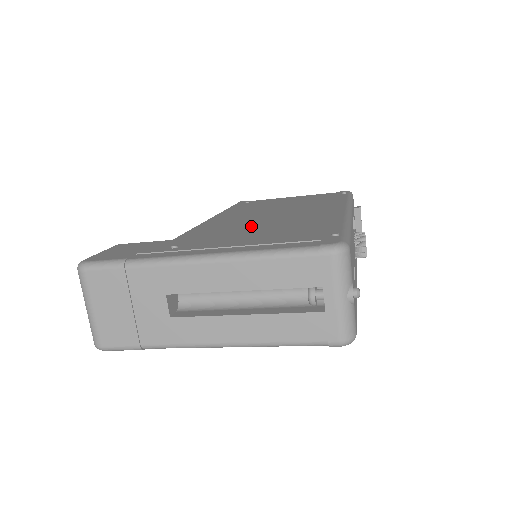
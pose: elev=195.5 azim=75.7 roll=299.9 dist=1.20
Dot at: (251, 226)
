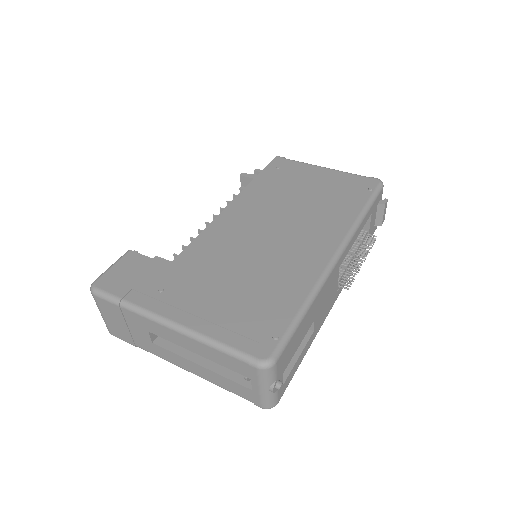
Dot at: (238, 262)
